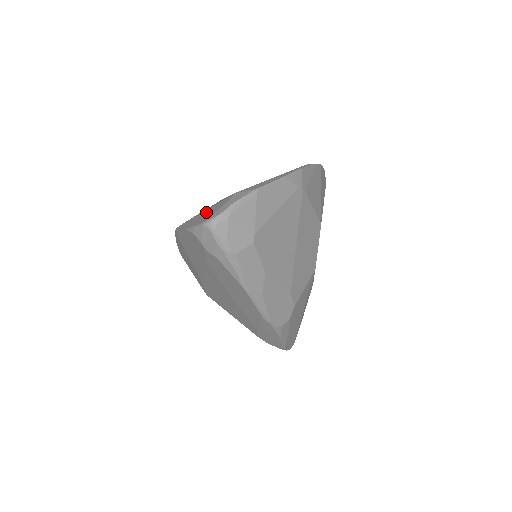
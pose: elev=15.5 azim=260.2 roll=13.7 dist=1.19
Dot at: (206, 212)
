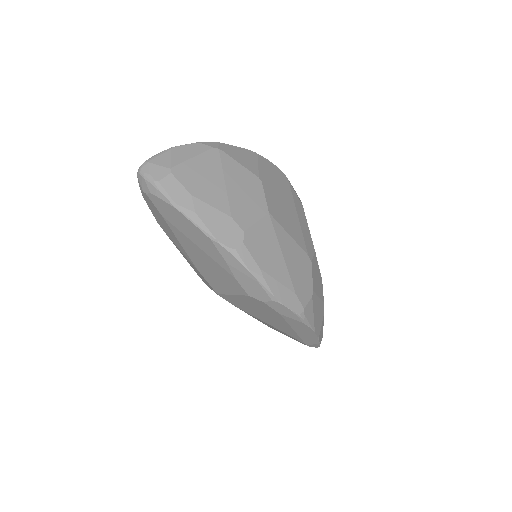
Dot at: occluded
